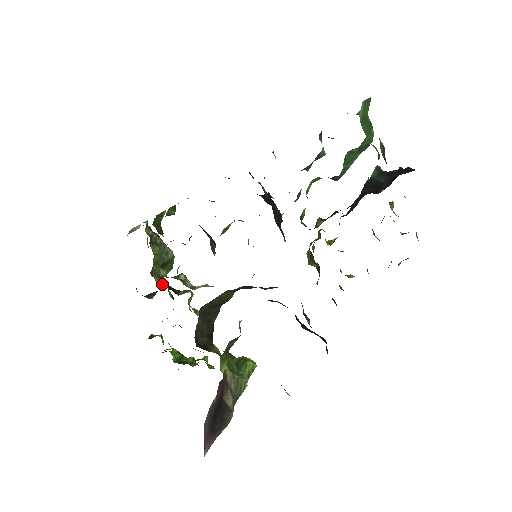
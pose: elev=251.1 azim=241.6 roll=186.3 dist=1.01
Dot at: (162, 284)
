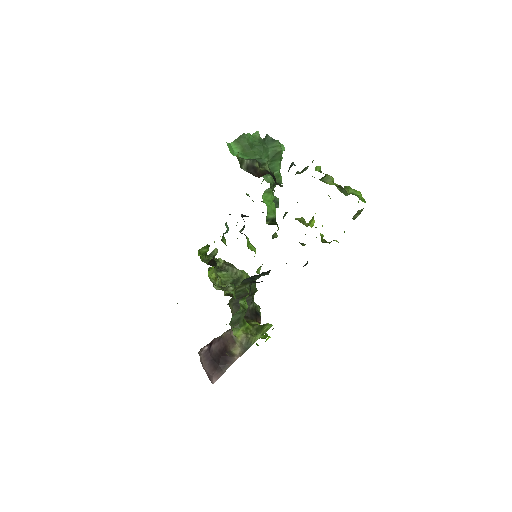
Dot at: occluded
